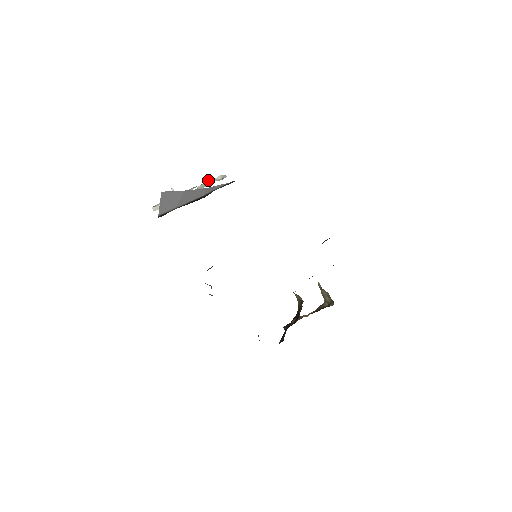
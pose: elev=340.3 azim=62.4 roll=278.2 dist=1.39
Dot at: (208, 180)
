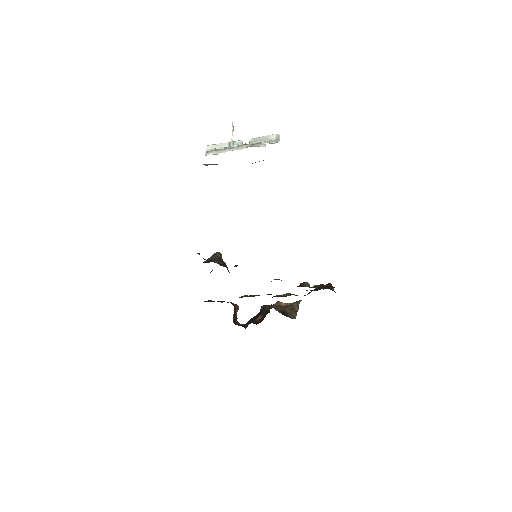
Dot at: (259, 141)
